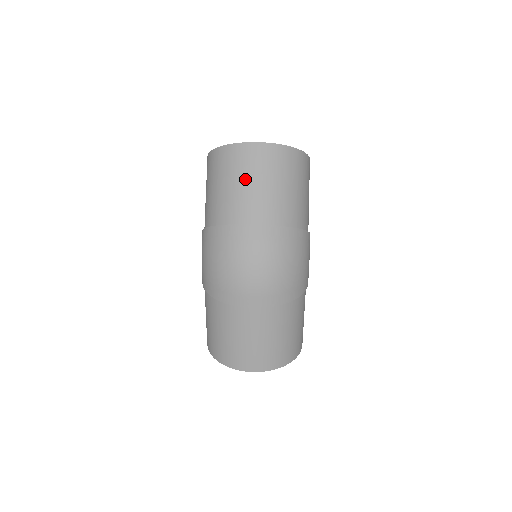
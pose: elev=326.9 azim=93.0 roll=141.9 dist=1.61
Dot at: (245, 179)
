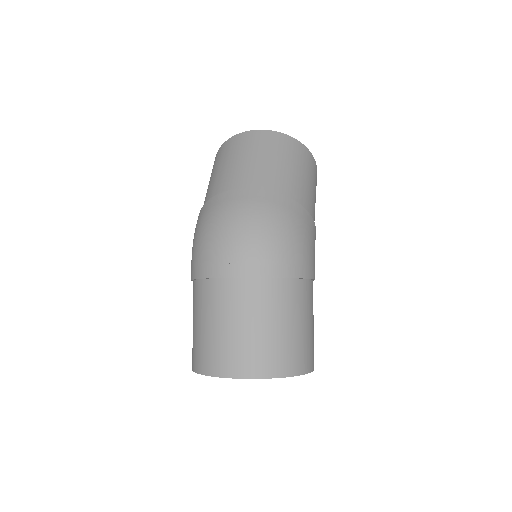
Dot at: (240, 157)
